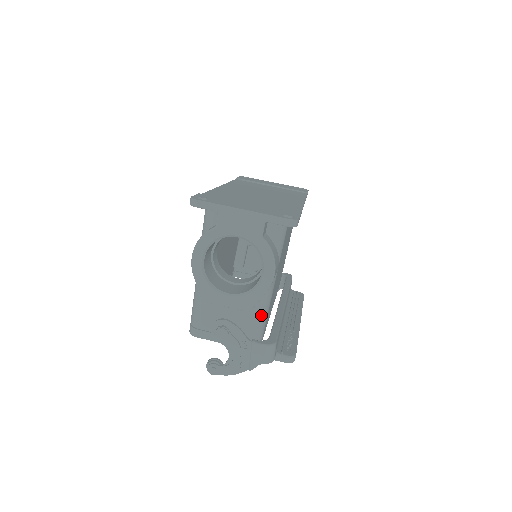
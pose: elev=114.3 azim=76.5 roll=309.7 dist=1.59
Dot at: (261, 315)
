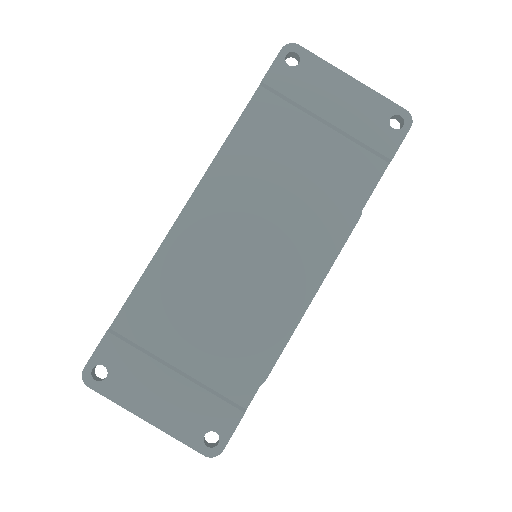
Dot at: occluded
